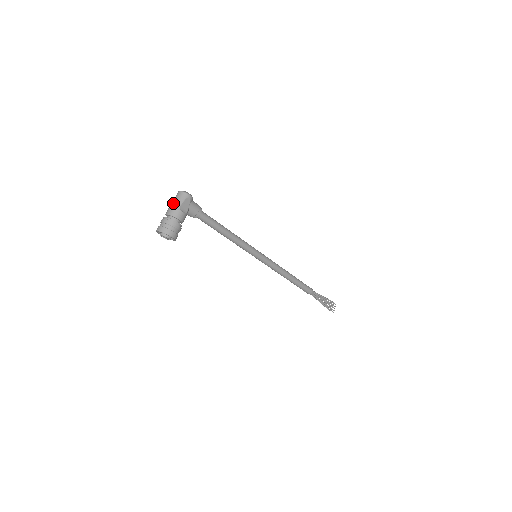
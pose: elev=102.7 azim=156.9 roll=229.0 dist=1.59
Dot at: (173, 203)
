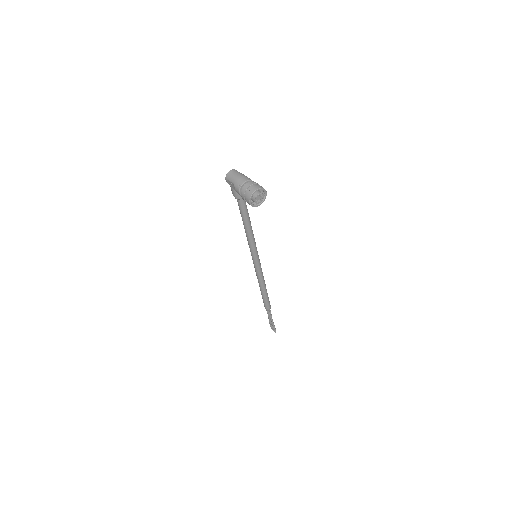
Dot at: (239, 175)
